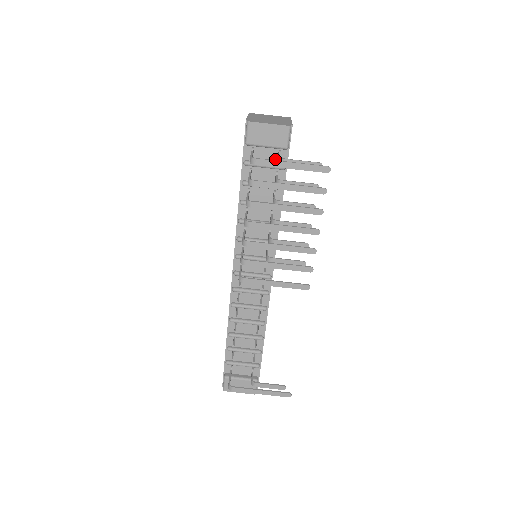
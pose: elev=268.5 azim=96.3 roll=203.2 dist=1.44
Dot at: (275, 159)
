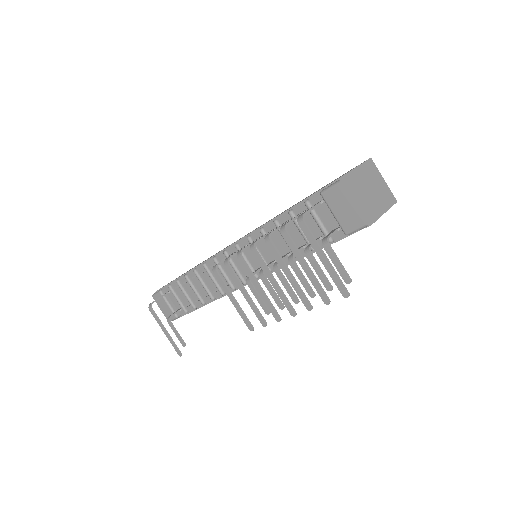
Dot at: (332, 227)
